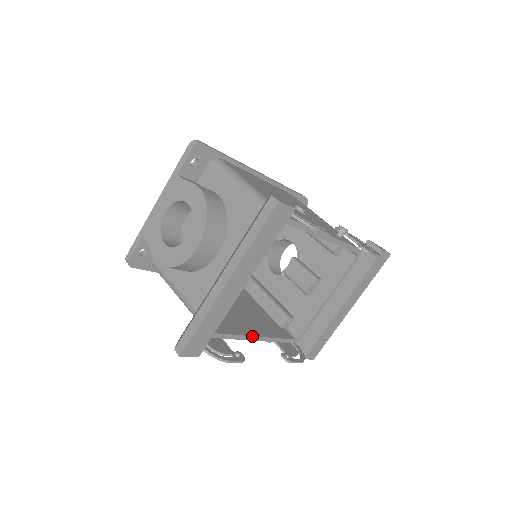
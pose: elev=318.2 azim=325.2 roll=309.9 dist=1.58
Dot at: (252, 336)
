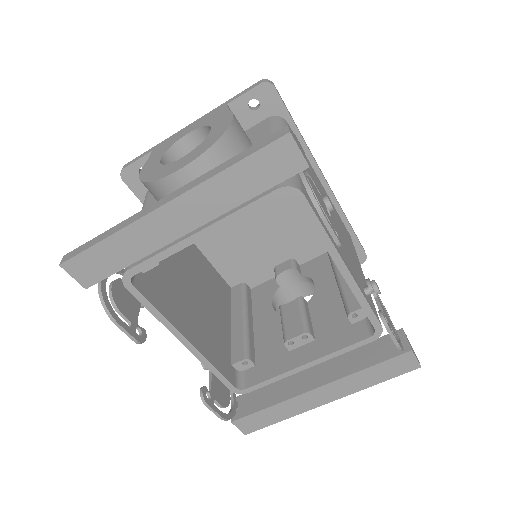
Dot at: (180, 332)
